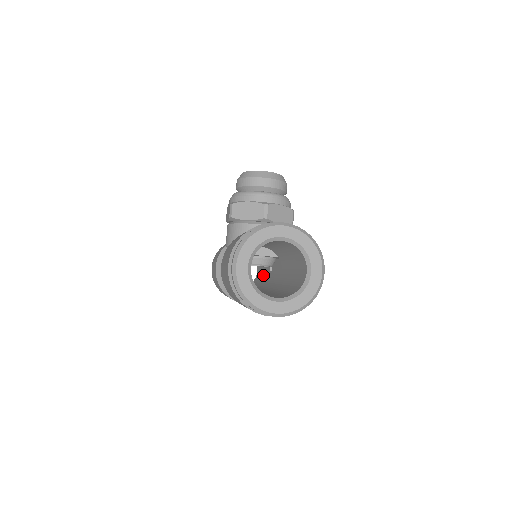
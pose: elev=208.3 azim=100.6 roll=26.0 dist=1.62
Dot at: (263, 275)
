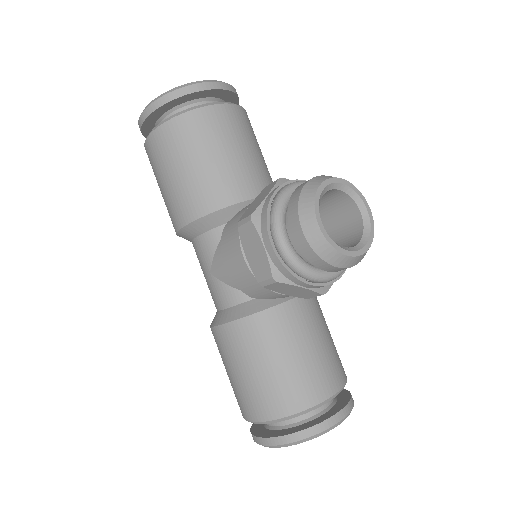
Dot at: occluded
